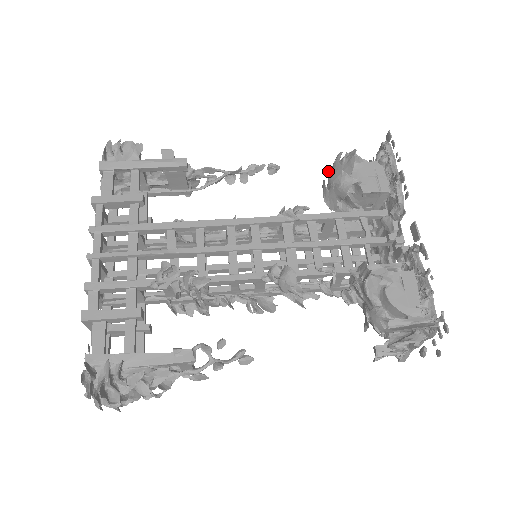
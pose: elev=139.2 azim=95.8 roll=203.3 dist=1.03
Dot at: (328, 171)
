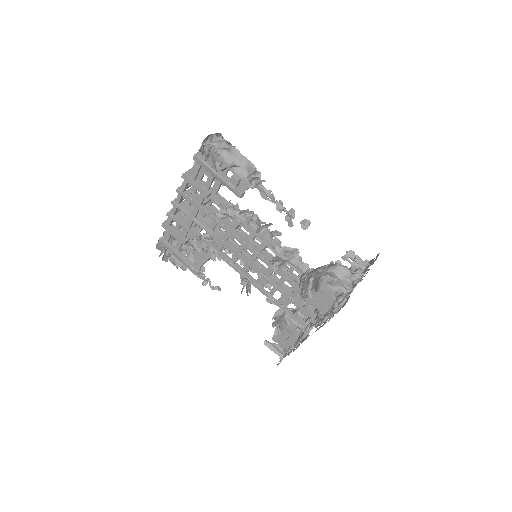
Dot at: (305, 277)
